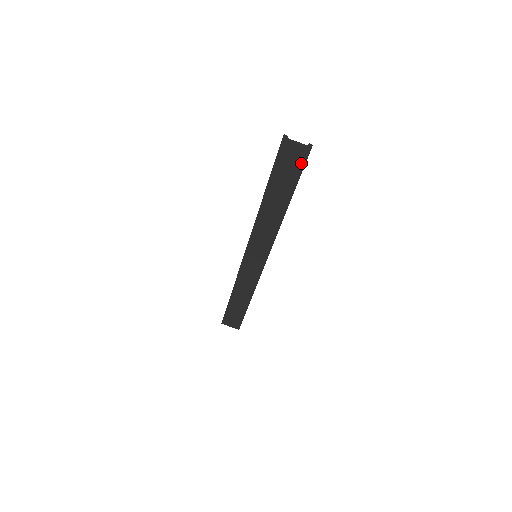
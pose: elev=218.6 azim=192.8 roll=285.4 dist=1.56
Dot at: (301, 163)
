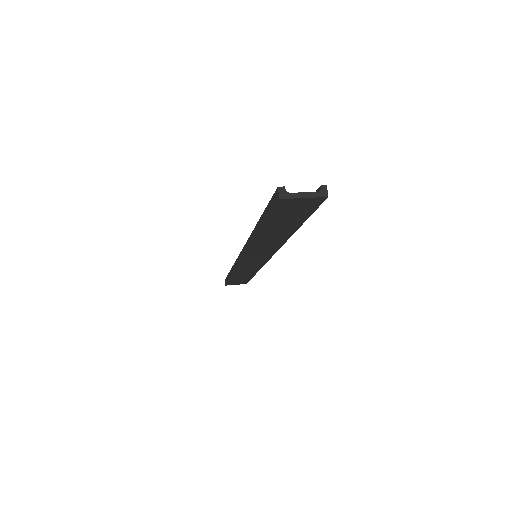
Dot at: (312, 207)
